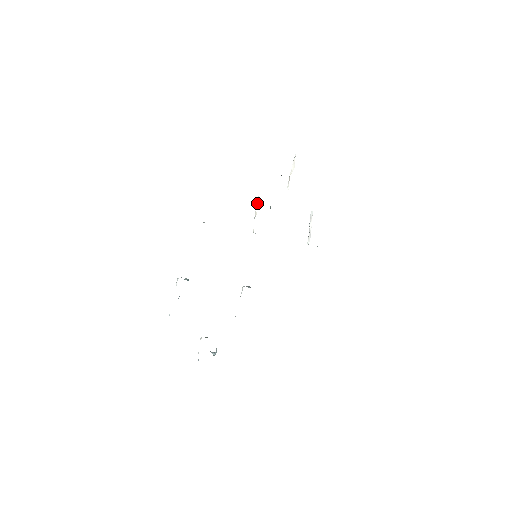
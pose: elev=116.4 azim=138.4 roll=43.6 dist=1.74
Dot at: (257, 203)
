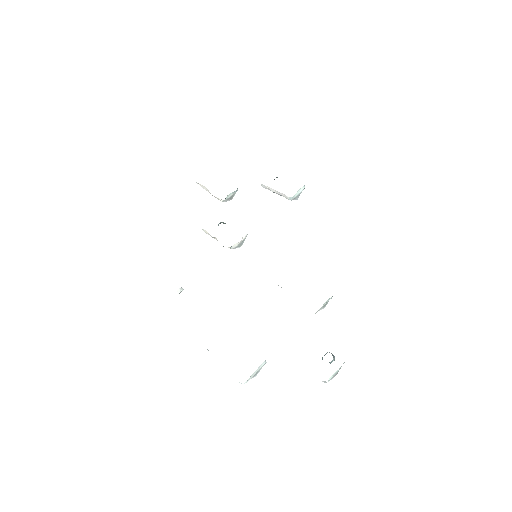
Dot at: (208, 234)
